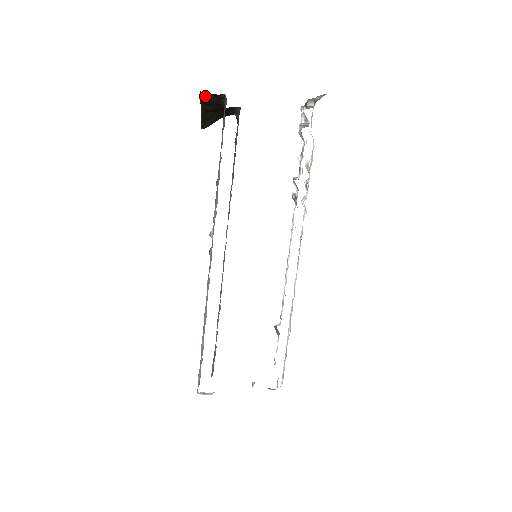
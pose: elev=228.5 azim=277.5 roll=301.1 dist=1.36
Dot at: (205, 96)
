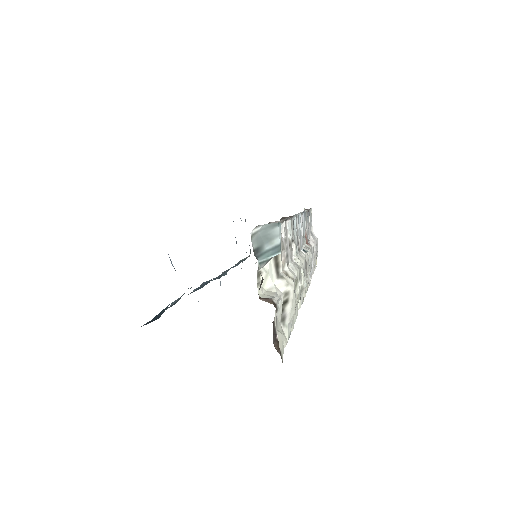
Dot at: occluded
